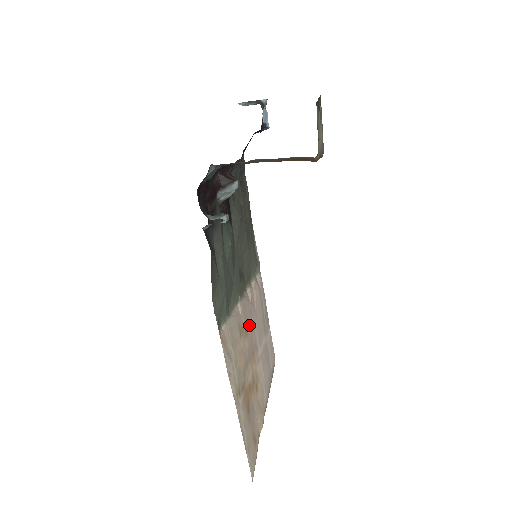
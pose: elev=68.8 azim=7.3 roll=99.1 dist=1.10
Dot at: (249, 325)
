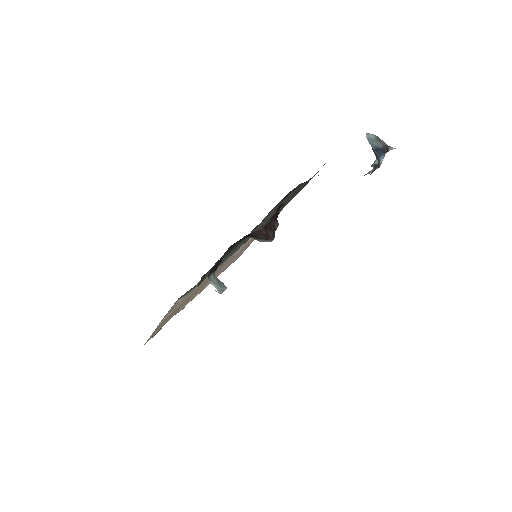
Dot at: occluded
